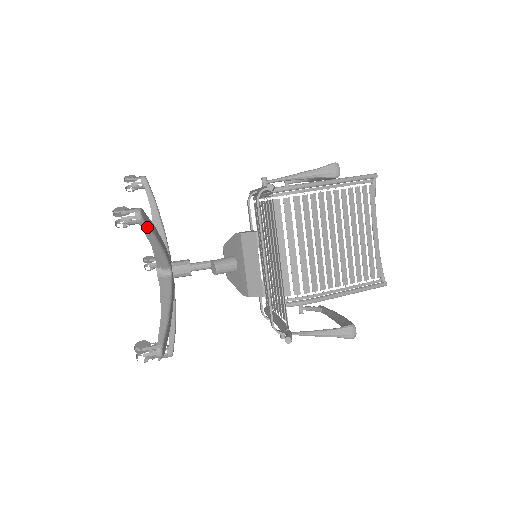
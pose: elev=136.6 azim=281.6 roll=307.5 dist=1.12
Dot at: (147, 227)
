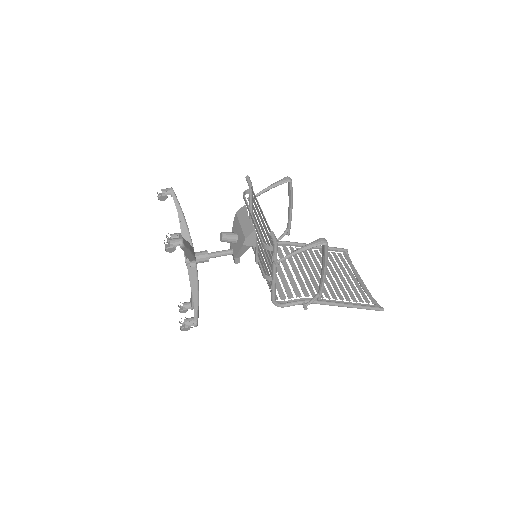
Dot at: (176, 198)
